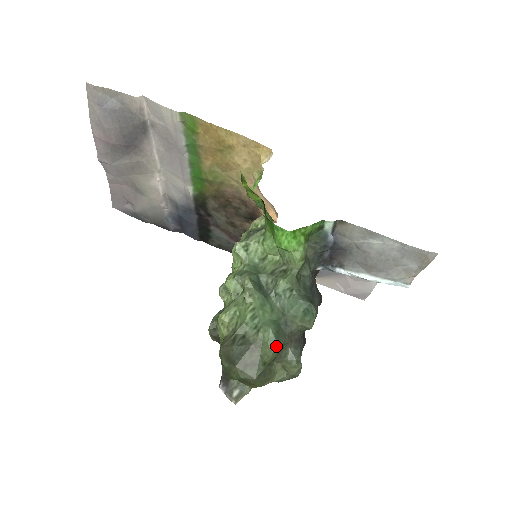
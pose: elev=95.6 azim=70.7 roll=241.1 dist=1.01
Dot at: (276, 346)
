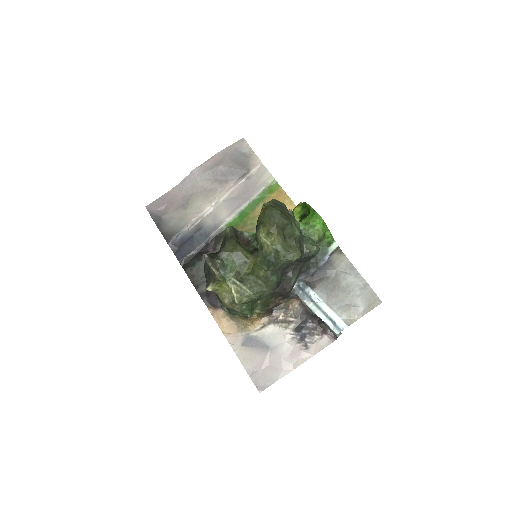
Dot at: (299, 230)
